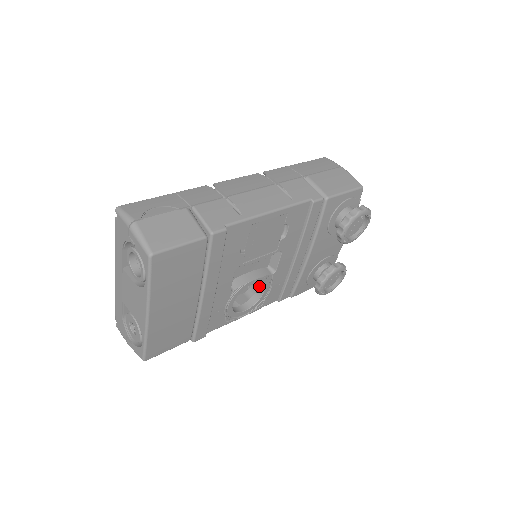
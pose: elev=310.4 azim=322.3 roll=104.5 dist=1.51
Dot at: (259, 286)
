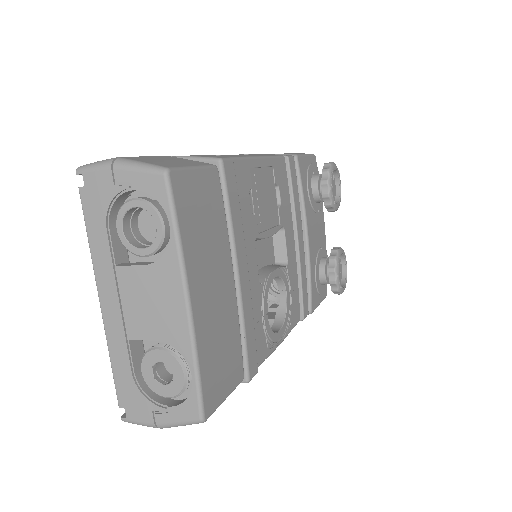
Dot at: (270, 316)
